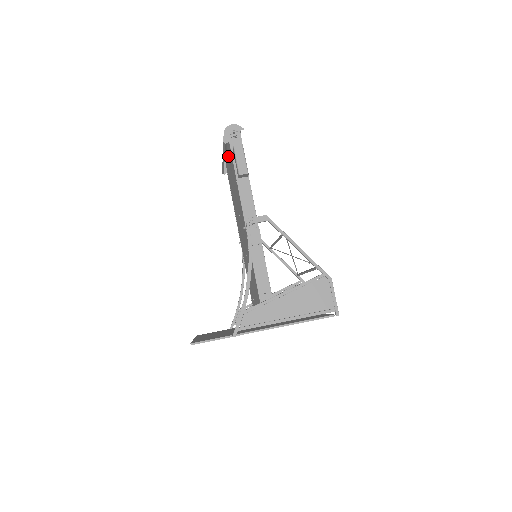
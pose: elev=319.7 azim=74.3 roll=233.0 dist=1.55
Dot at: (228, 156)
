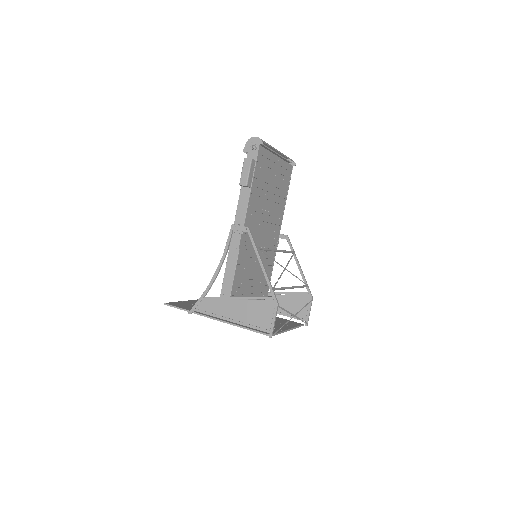
Dot at: occluded
